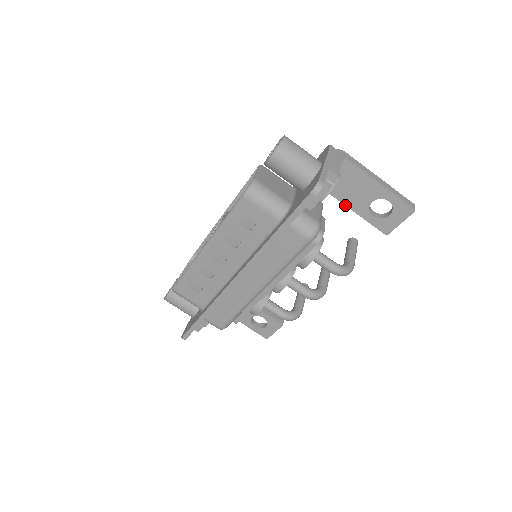
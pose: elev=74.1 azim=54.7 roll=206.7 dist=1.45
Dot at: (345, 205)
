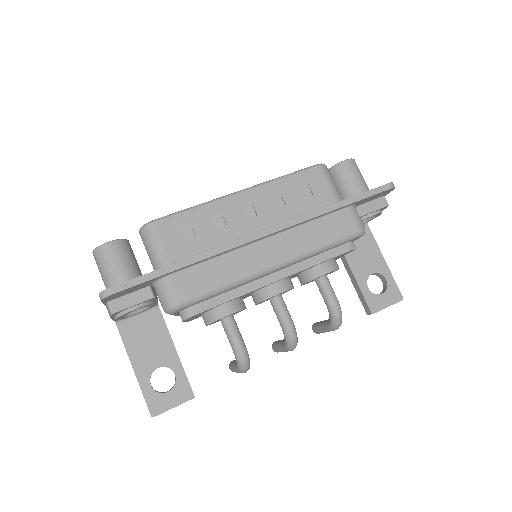
Dot at: (349, 265)
